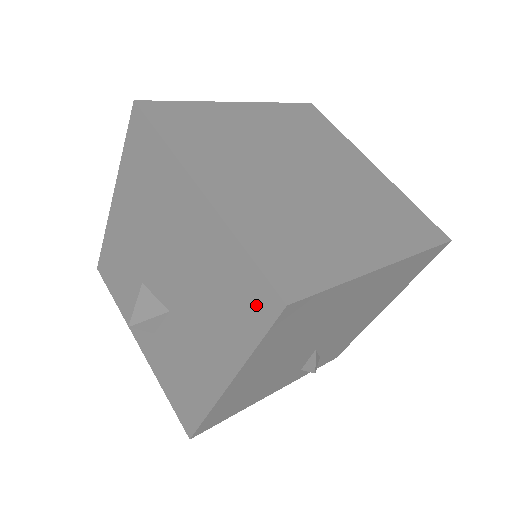
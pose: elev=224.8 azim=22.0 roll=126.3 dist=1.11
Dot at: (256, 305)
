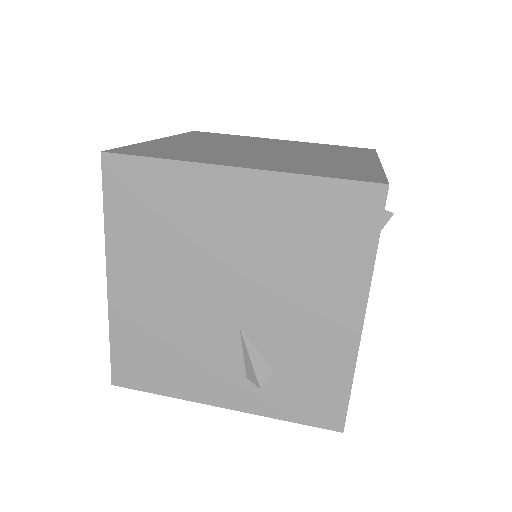
Dot at: occluded
